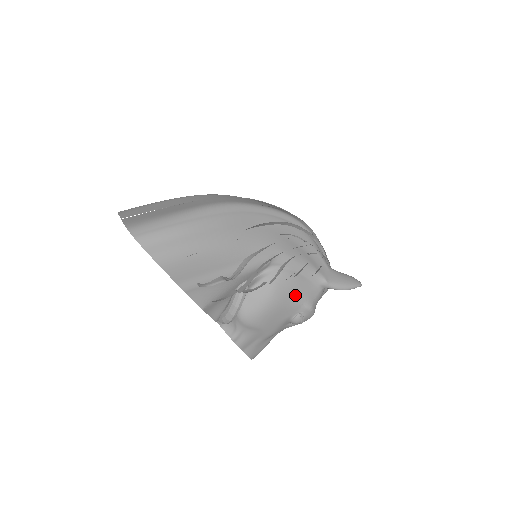
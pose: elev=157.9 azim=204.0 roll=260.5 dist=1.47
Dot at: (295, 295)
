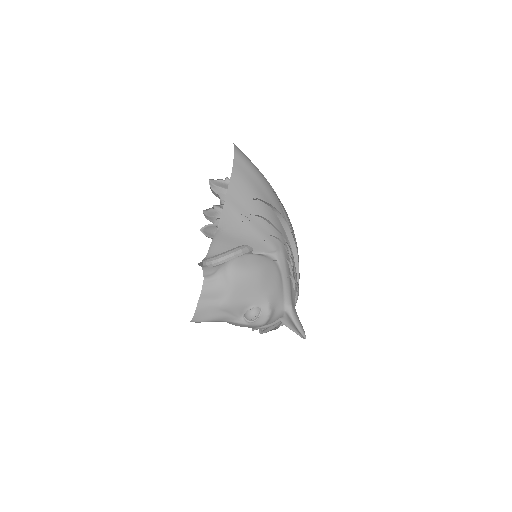
Dot at: (270, 289)
